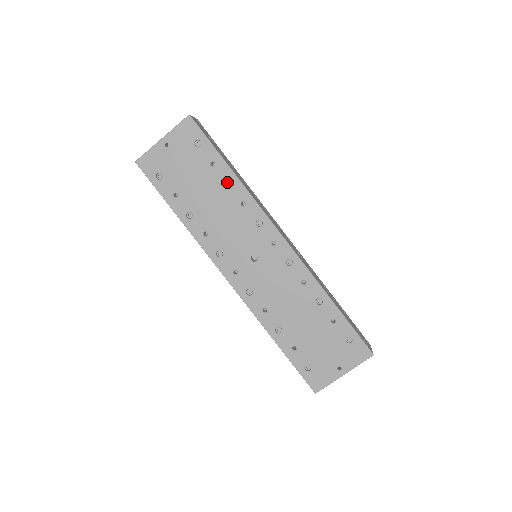
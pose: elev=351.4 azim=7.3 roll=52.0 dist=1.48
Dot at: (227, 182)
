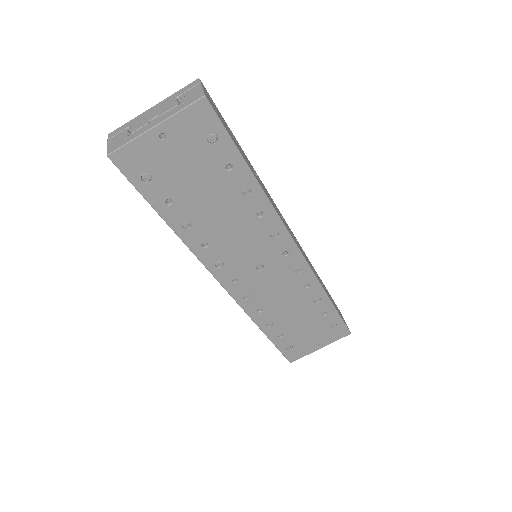
Dot at: (245, 189)
